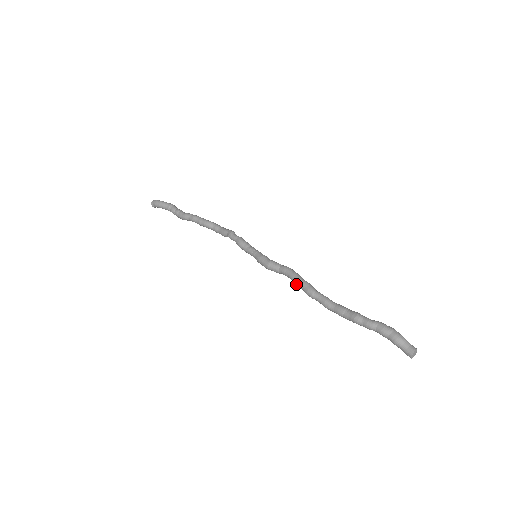
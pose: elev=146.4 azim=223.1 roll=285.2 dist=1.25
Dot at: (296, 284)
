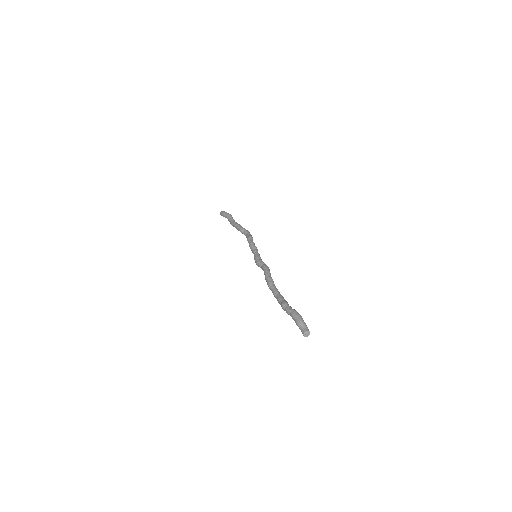
Dot at: (265, 279)
